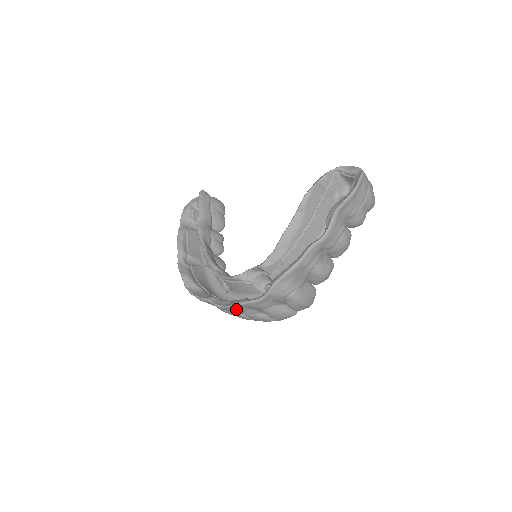
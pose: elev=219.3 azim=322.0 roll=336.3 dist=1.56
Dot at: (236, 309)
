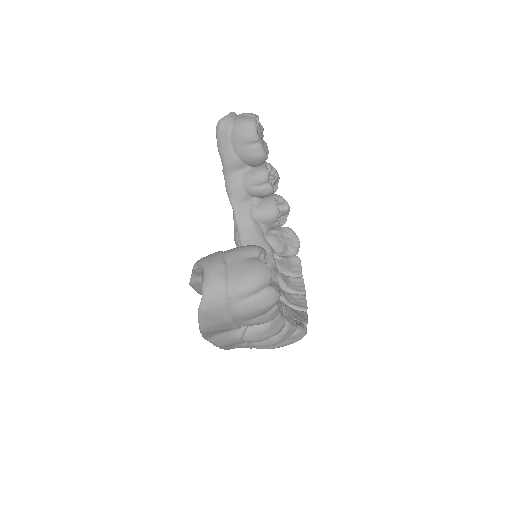
Dot at: occluded
